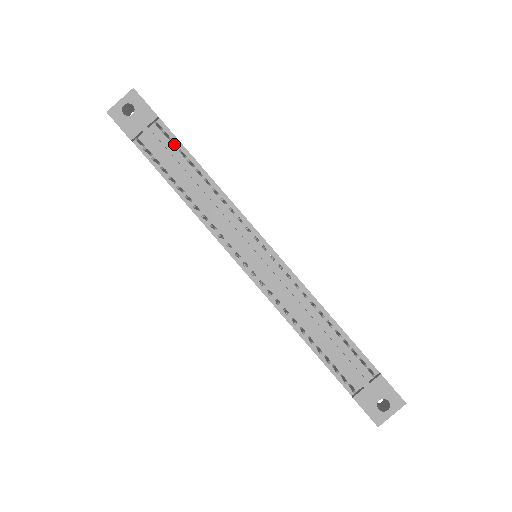
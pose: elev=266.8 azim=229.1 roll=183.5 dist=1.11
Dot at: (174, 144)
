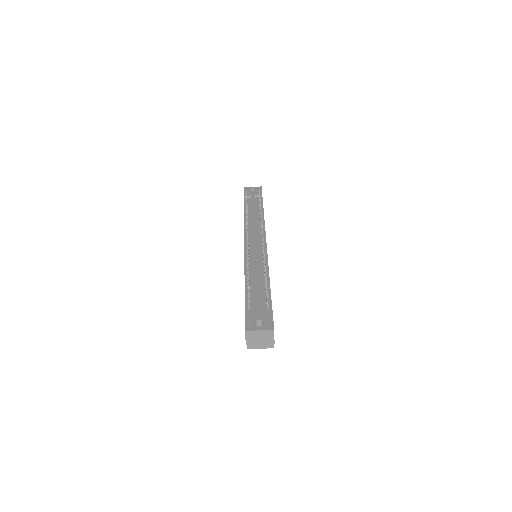
Dot at: occluded
